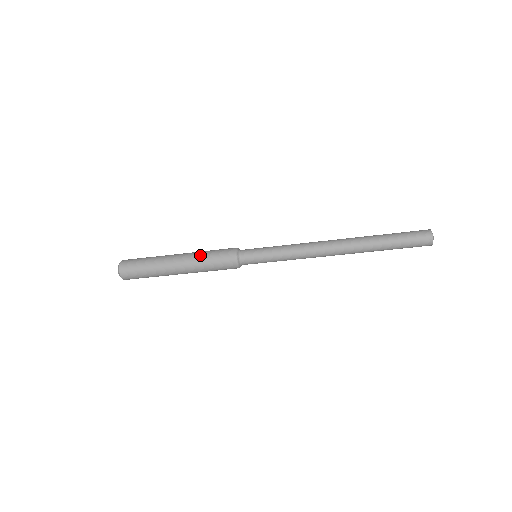
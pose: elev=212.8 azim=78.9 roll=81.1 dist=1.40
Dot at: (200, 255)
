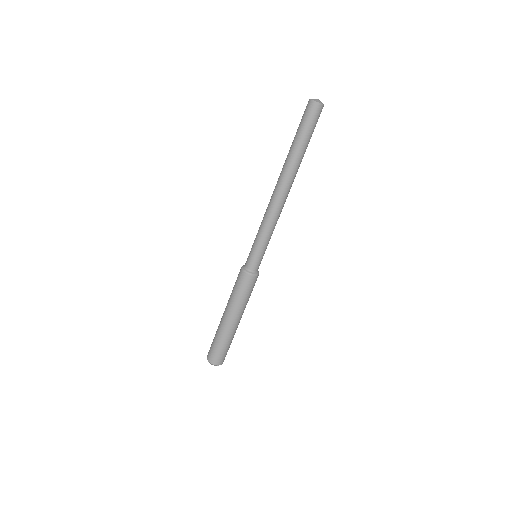
Dot at: occluded
